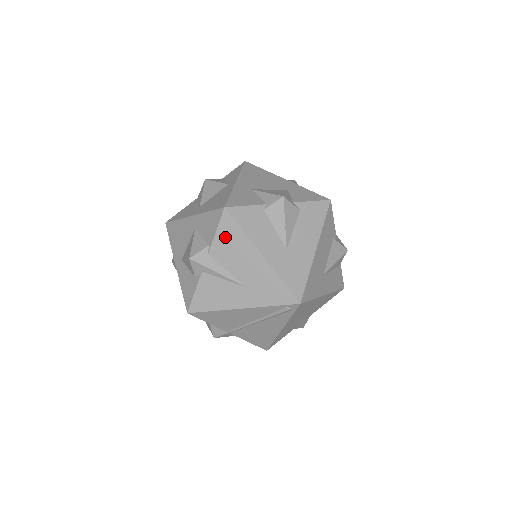
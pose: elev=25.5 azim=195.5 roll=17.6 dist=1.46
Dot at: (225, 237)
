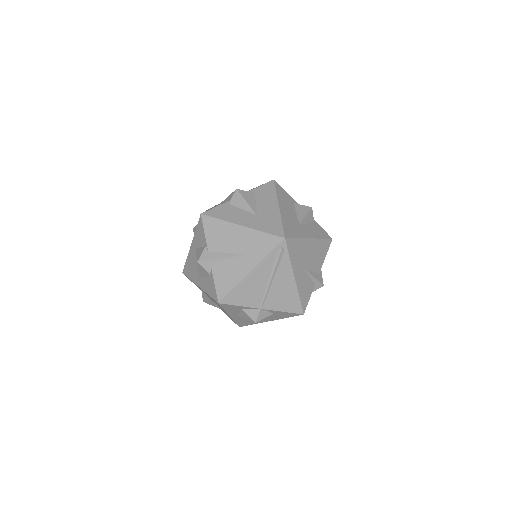
Dot at: (212, 232)
